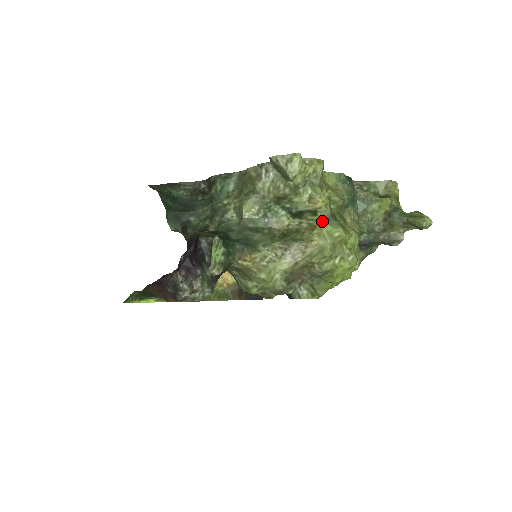
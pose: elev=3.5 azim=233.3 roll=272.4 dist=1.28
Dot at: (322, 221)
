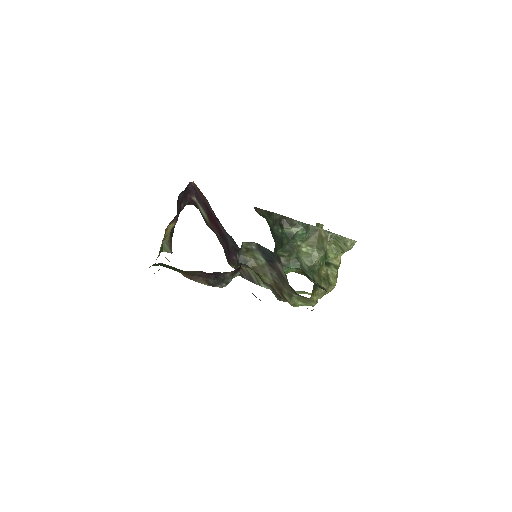
Dot at: occluded
